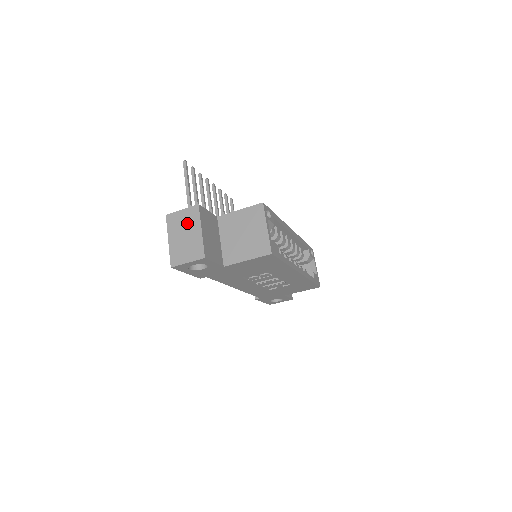
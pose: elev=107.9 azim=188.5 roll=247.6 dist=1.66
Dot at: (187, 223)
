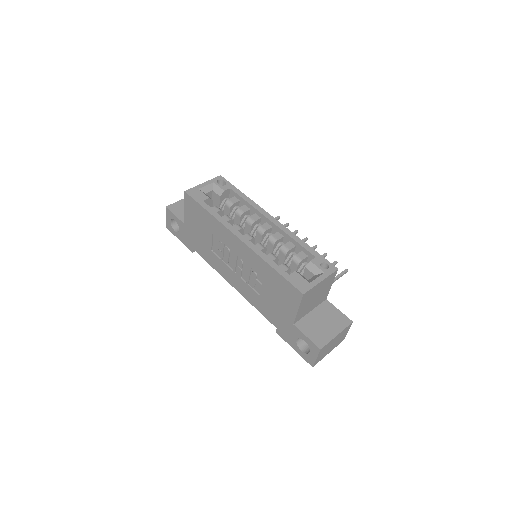
Dot at: occluded
